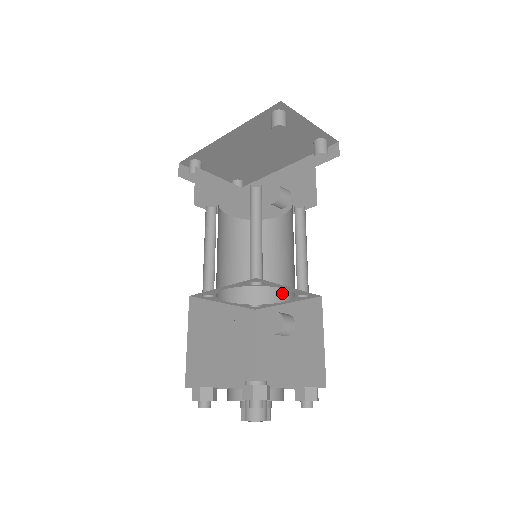
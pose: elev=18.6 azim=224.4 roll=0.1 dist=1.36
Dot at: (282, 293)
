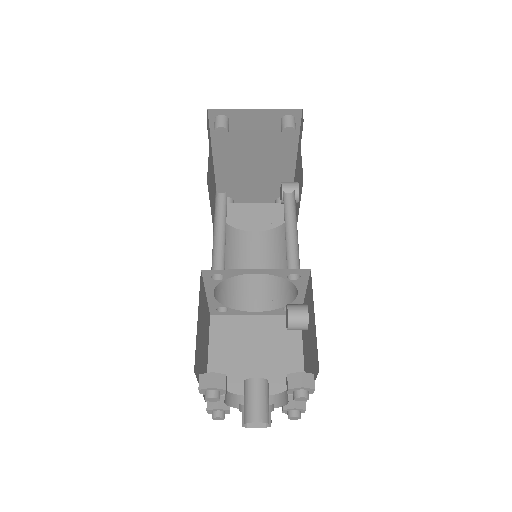
Dot at: occluded
